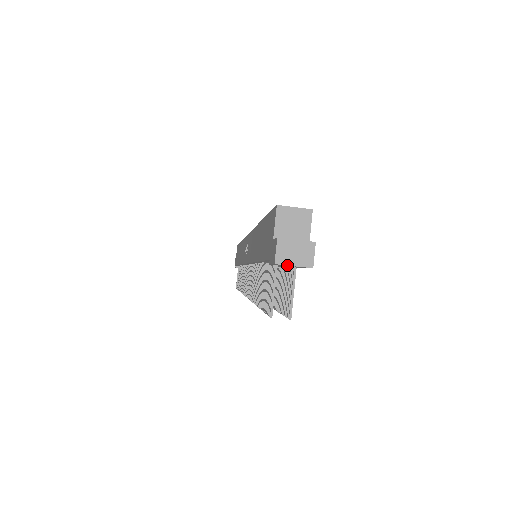
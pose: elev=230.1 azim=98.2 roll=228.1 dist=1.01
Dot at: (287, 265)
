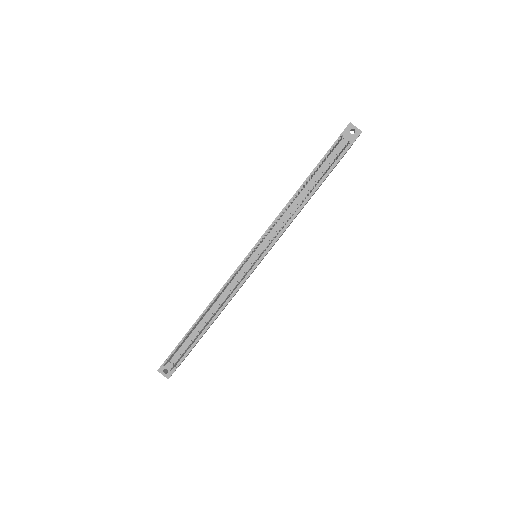
Dot at: occluded
